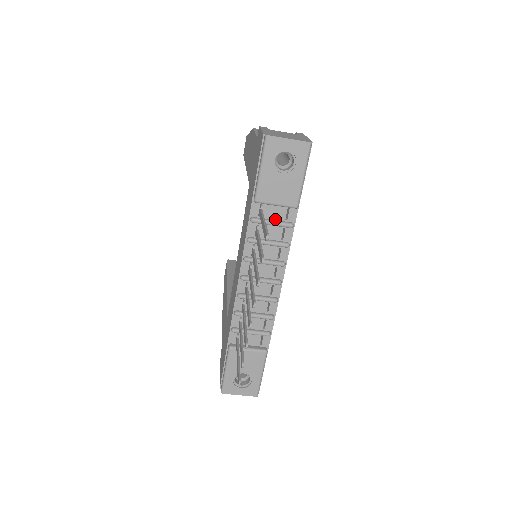
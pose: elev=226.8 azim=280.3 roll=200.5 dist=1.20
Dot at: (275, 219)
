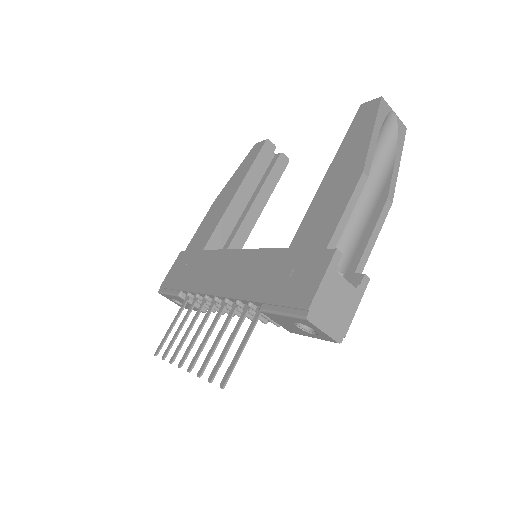
Dot at: occluded
